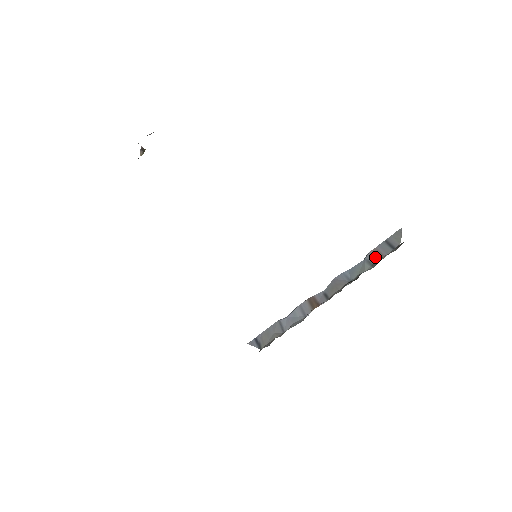
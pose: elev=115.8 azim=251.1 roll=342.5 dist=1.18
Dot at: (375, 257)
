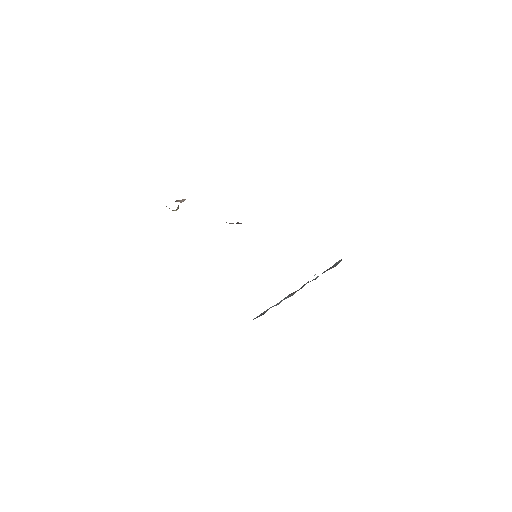
Dot at: occluded
